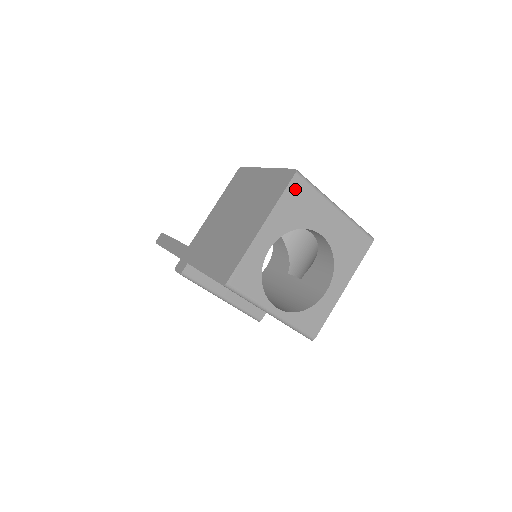
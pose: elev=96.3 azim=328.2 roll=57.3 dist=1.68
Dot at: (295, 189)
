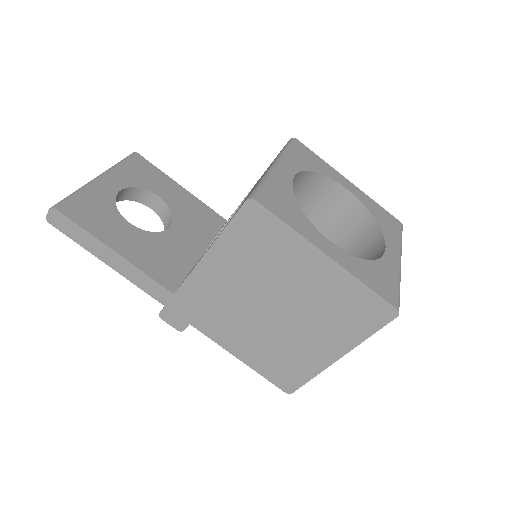
Dot at: occluded
